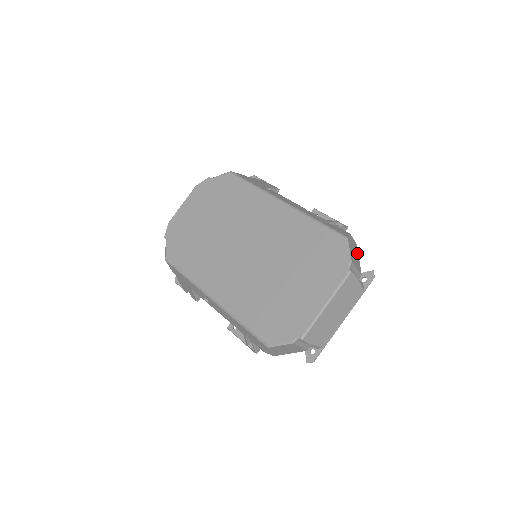
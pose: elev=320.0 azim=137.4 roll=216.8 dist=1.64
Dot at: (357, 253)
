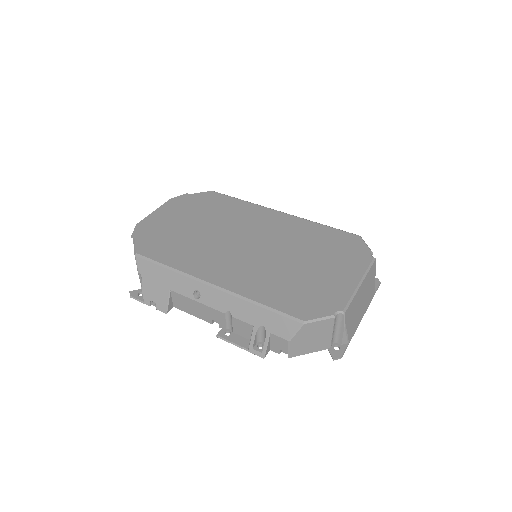
Dot at: occluded
